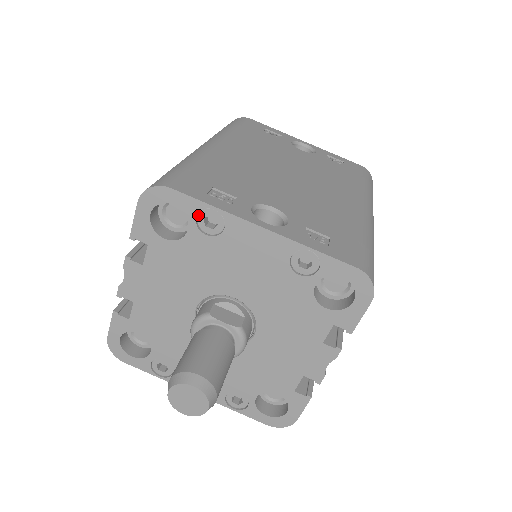
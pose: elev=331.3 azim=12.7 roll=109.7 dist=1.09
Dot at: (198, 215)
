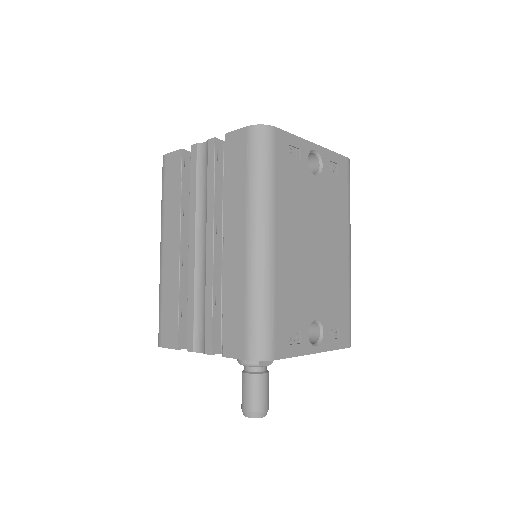
Dot at: occluded
